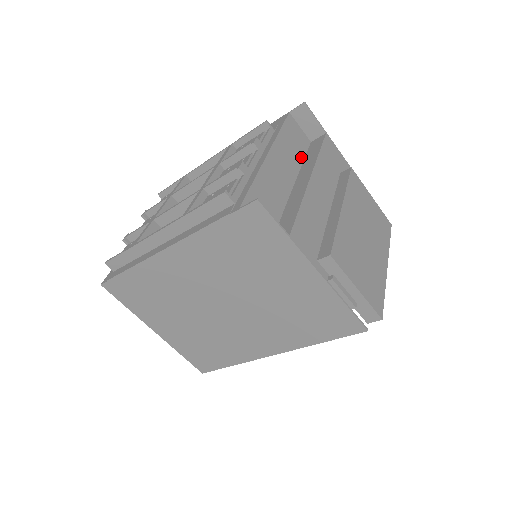
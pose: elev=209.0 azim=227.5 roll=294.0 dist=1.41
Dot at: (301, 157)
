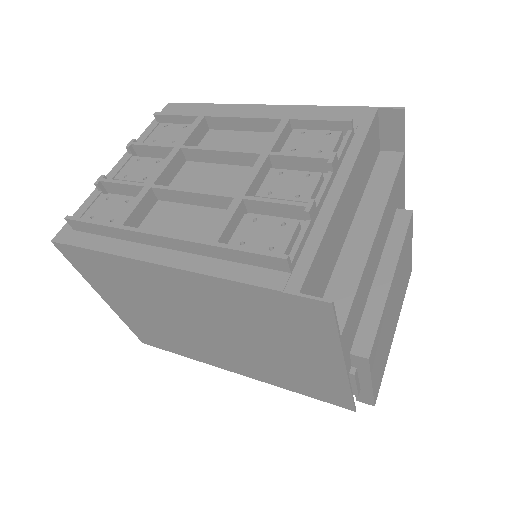
Dot at: (367, 179)
